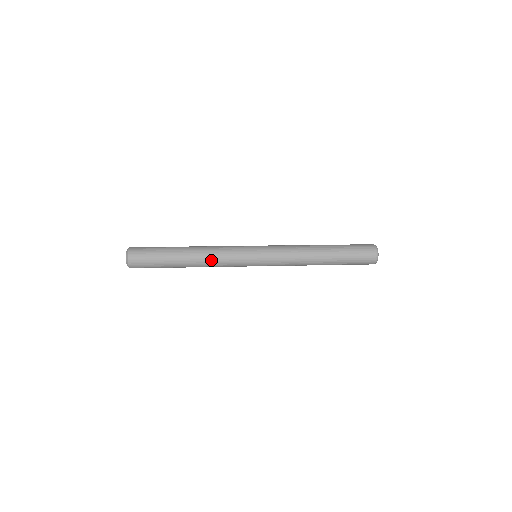
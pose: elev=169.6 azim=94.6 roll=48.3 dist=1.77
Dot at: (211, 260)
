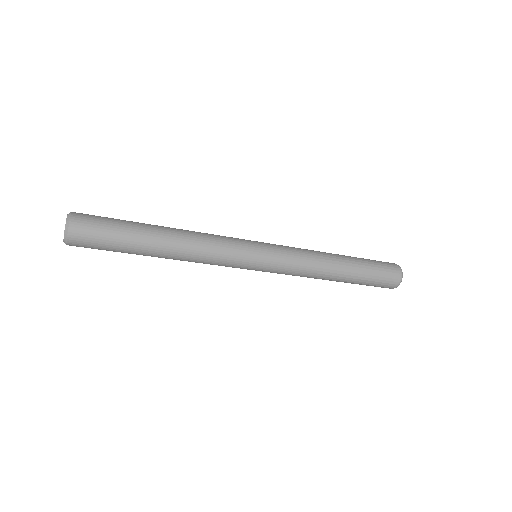
Dot at: (199, 235)
